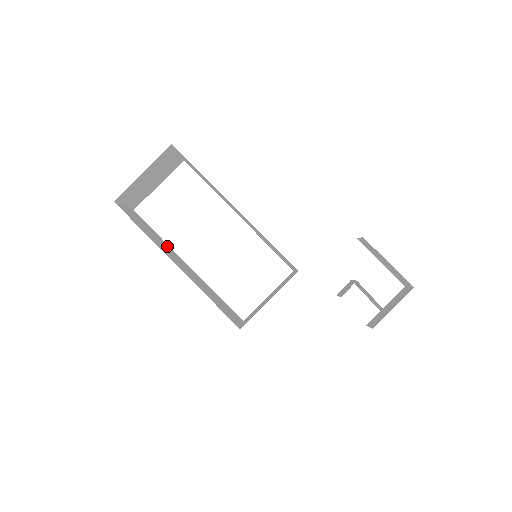
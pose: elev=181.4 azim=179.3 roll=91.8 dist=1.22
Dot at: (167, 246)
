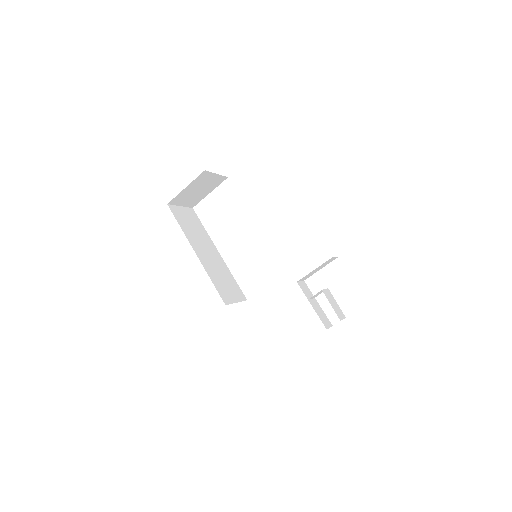
Dot at: (206, 237)
